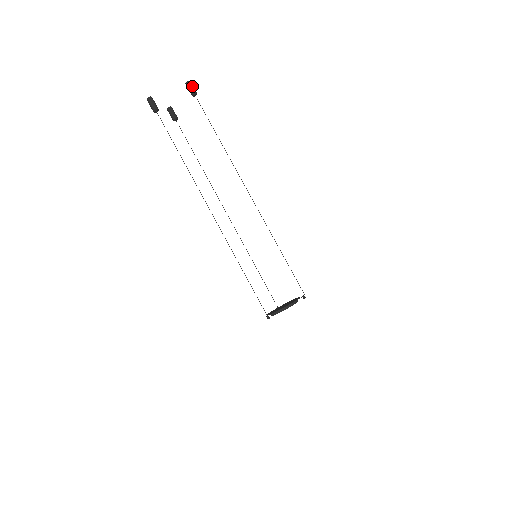
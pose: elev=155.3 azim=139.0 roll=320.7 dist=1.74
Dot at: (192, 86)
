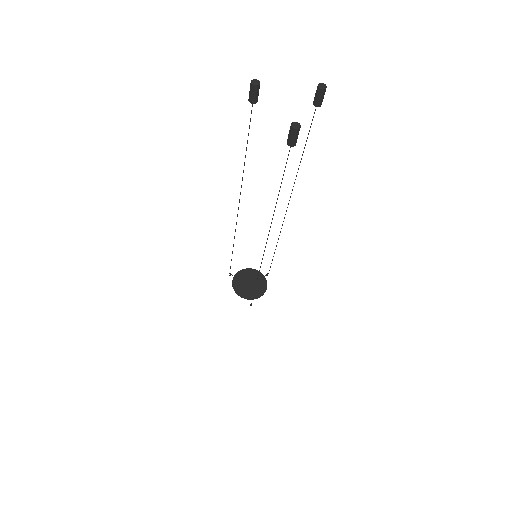
Dot at: occluded
